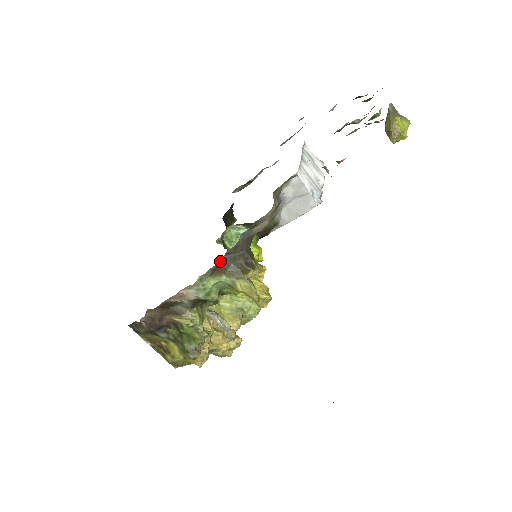
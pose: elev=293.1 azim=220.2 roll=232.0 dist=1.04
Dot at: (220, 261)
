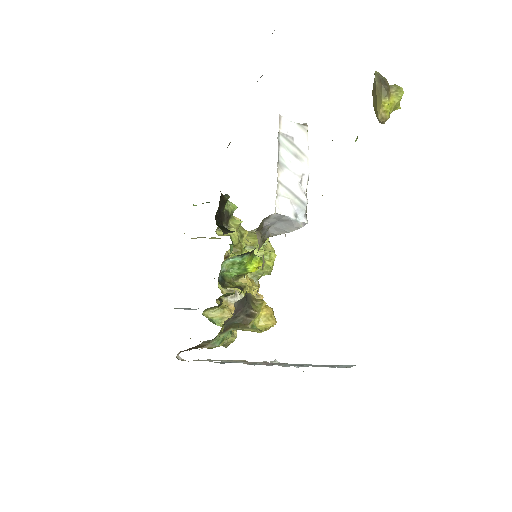
Dot at: (224, 326)
